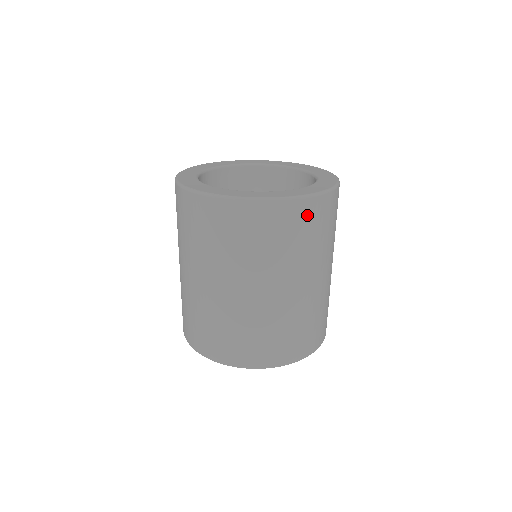
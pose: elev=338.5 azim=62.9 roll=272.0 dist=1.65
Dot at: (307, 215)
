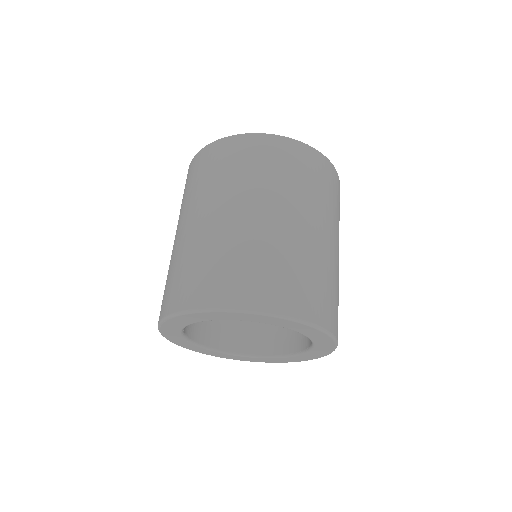
Dot at: (265, 148)
